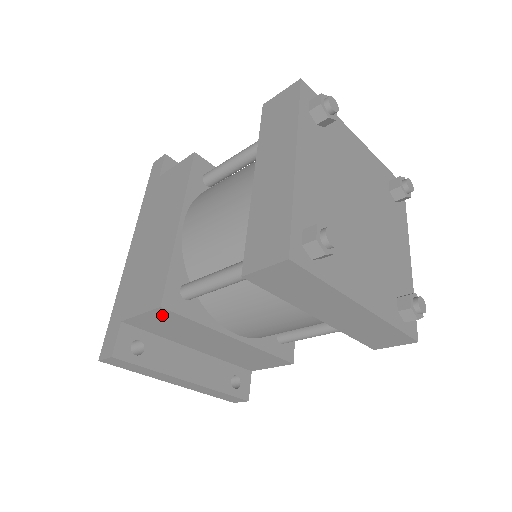
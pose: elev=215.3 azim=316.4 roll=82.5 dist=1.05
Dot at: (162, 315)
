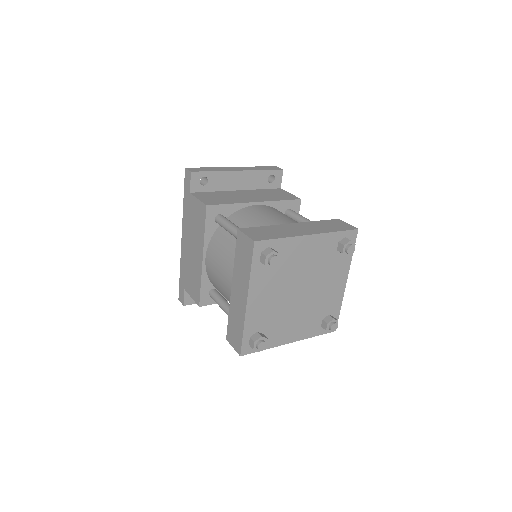
Dot at: occluded
